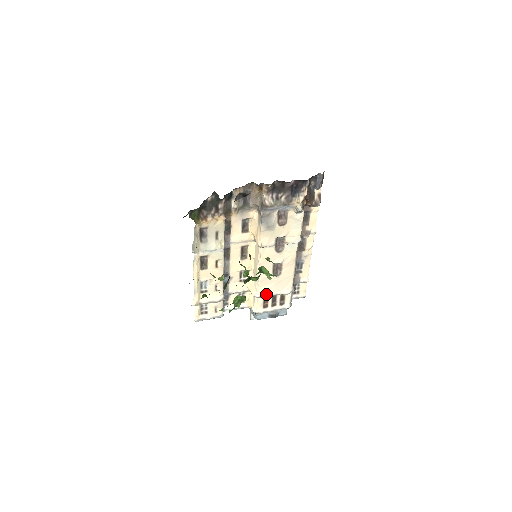
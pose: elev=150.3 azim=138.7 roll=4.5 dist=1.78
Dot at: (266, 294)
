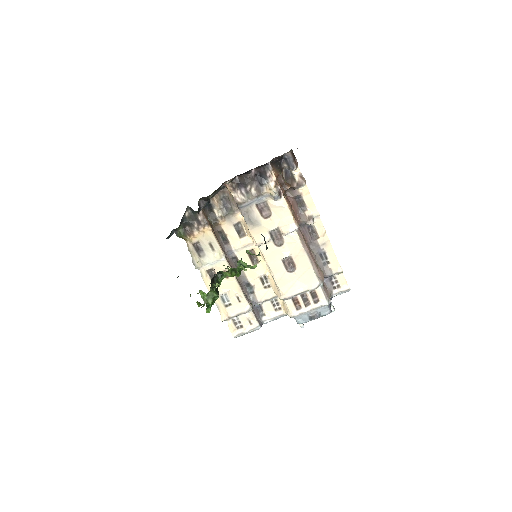
Dot at: (290, 294)
